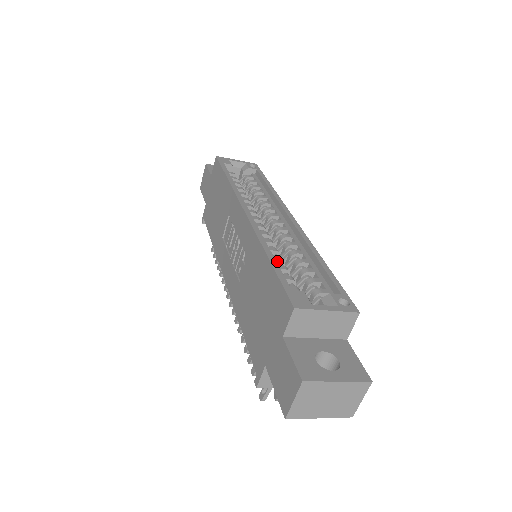
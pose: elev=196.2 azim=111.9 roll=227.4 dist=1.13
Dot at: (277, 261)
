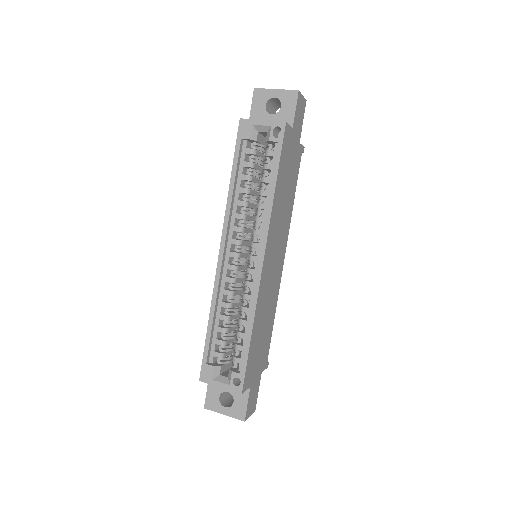
Dot at: (222, 319)
